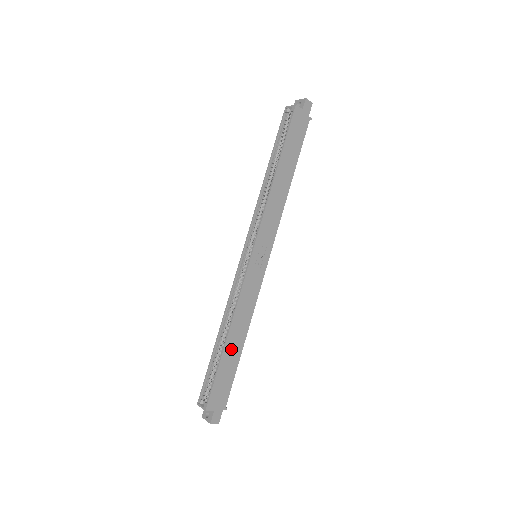
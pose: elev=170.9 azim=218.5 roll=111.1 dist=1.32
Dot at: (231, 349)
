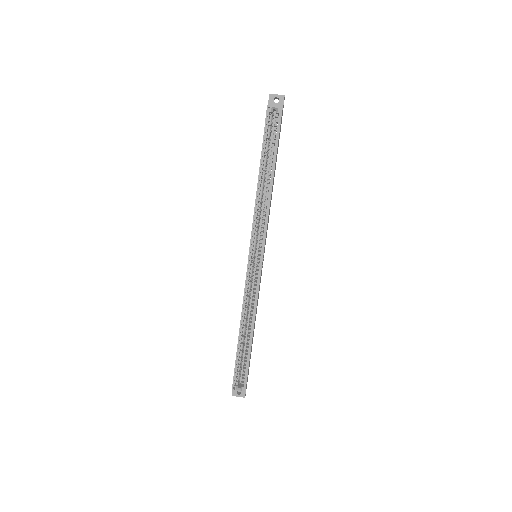
Dot at: (252, 339)
